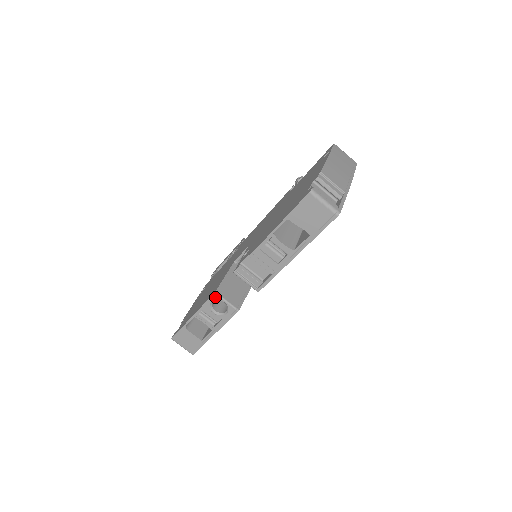
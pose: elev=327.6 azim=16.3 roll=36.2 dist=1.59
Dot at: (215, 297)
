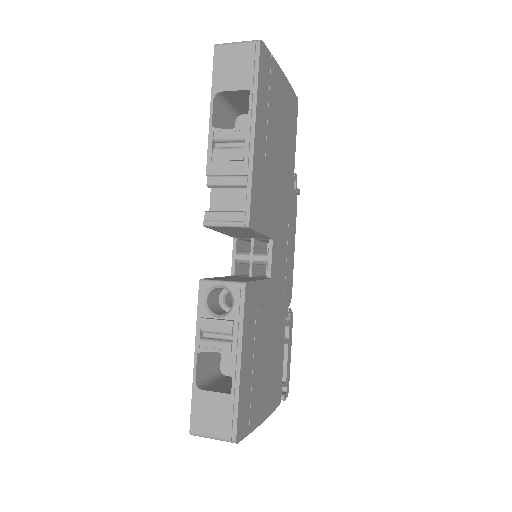
Dot at: (204, 287)
